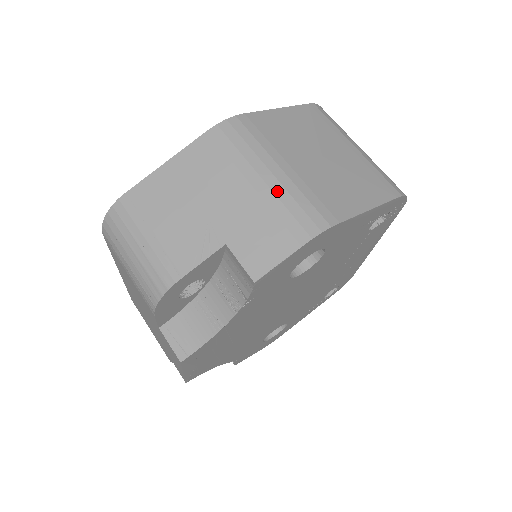
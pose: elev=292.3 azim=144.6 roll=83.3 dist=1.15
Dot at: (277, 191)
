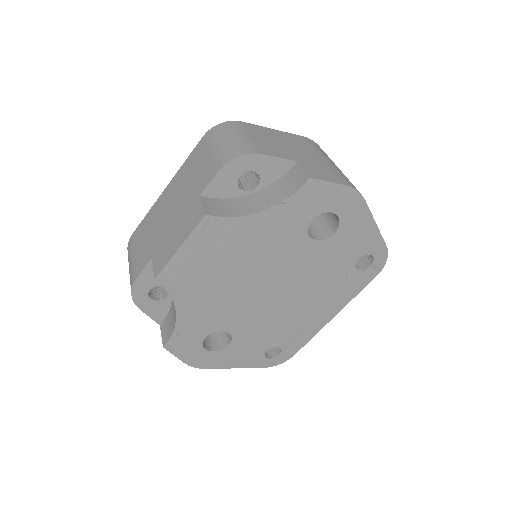
Dot at: (336, 168)
